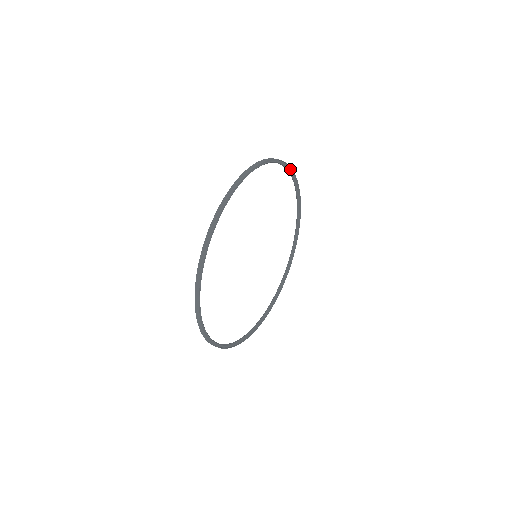
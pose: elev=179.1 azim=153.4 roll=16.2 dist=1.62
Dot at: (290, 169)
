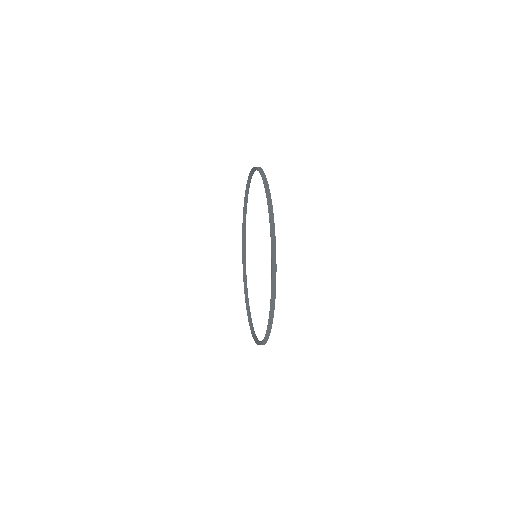
Dot at: (244, 235)
